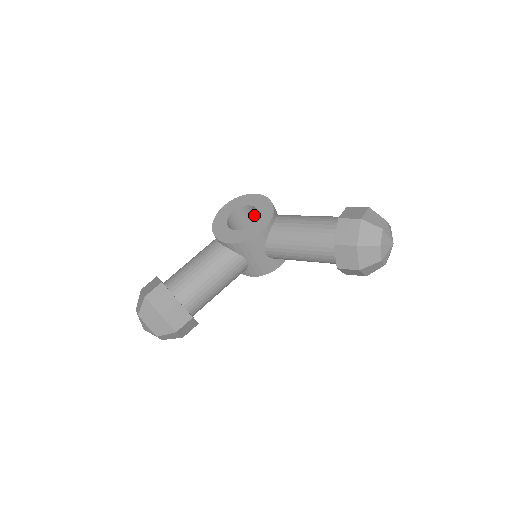
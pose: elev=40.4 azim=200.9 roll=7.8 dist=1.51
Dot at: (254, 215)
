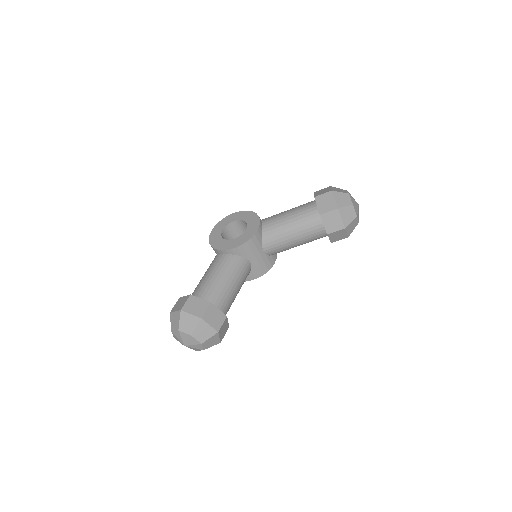
Dot at: (239, 230)
